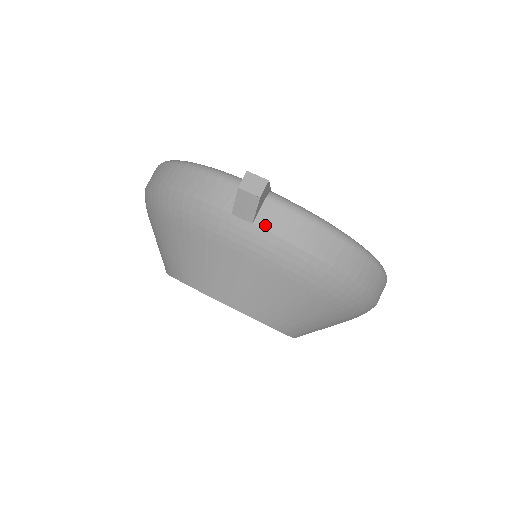
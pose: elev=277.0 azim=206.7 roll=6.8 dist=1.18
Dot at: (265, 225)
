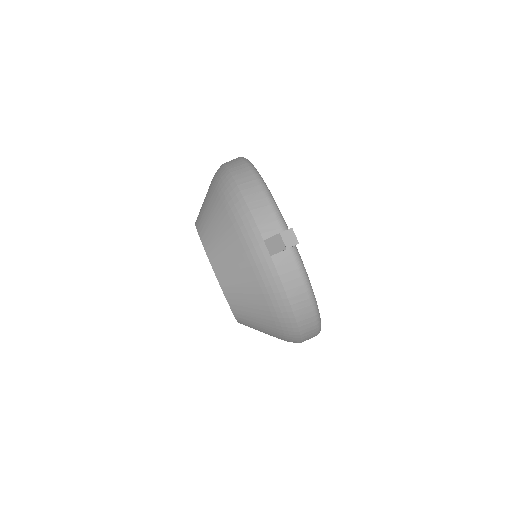
Dot at: (277, 262)
